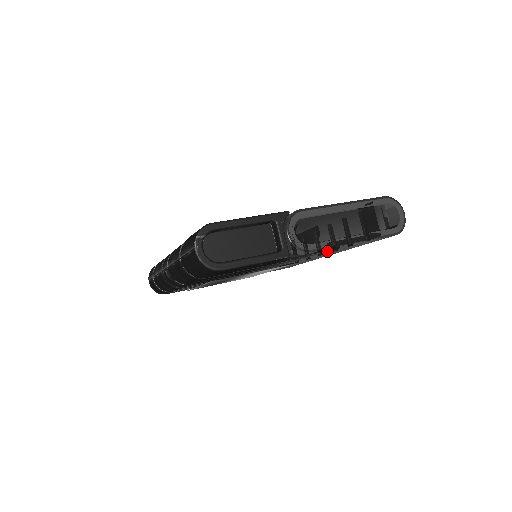
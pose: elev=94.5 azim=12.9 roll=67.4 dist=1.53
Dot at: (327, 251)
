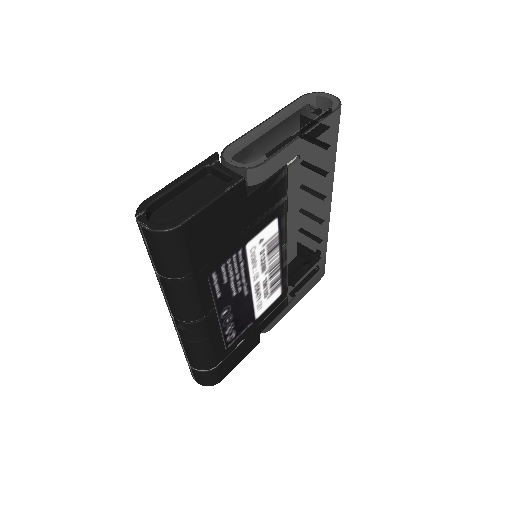
Dot at: (294, 174)
